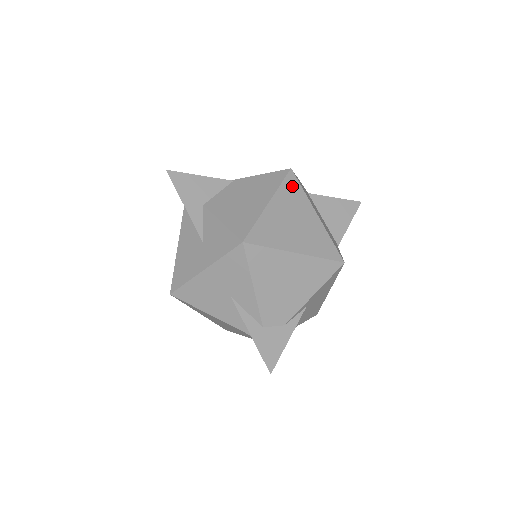
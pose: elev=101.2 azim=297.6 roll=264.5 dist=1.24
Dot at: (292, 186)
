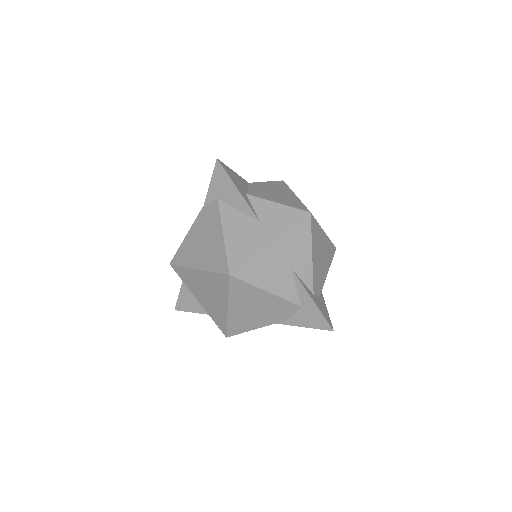
Dot at: occluded
